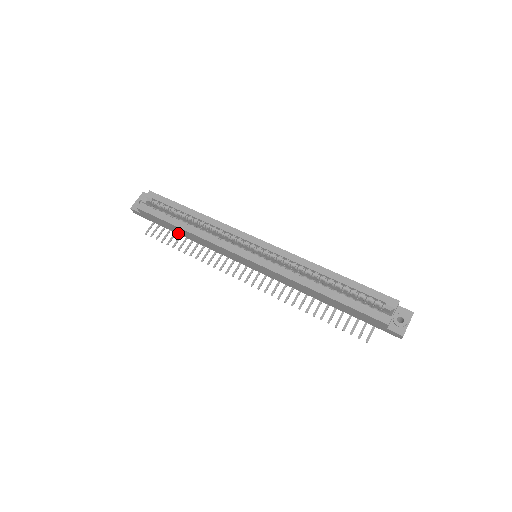
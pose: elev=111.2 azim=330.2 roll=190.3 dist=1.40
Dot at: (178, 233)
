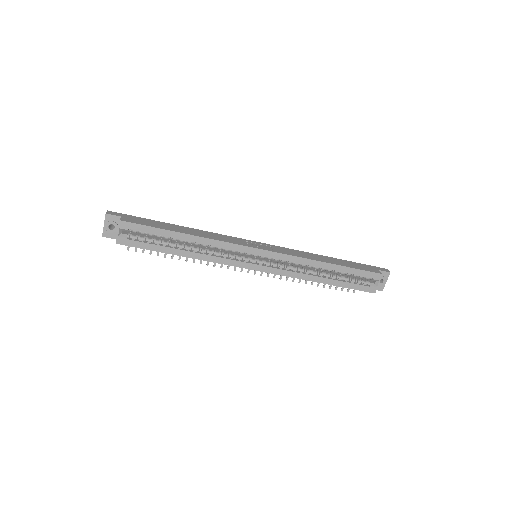
Dot at: occluded
